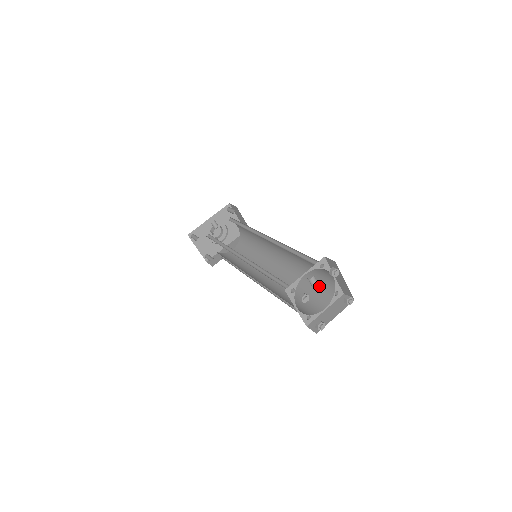
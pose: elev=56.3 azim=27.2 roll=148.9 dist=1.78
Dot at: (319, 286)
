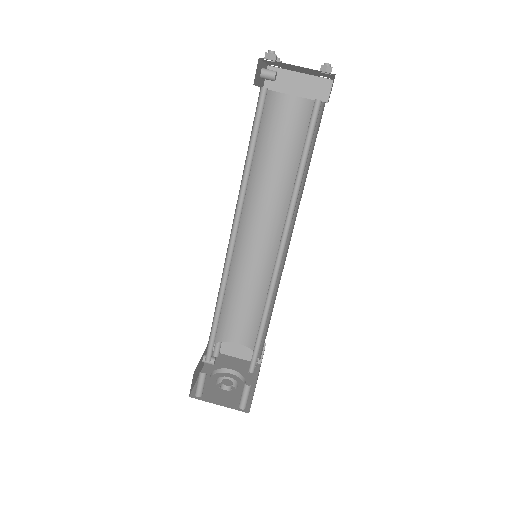
Dot at: occluded
